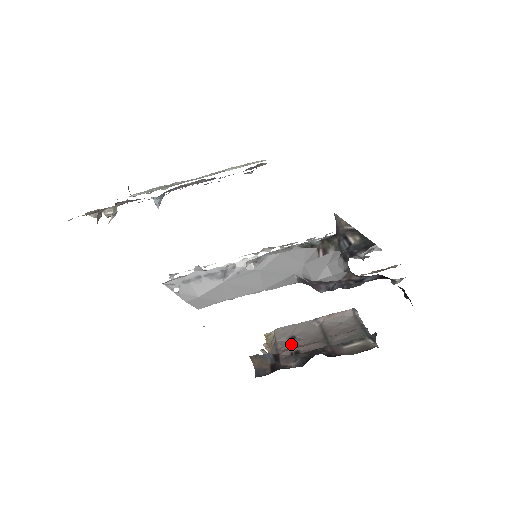
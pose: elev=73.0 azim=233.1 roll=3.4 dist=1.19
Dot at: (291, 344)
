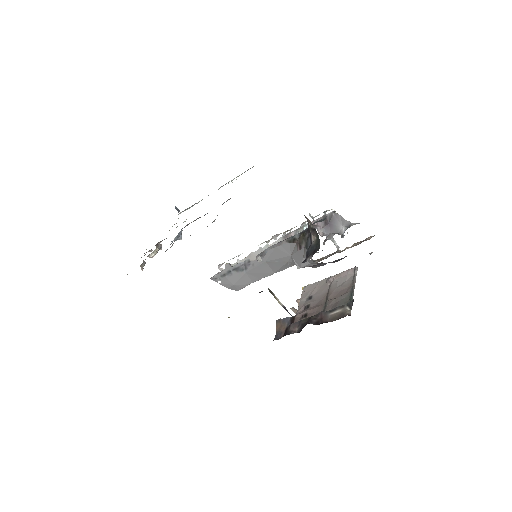
Dot at: (306, 306)
